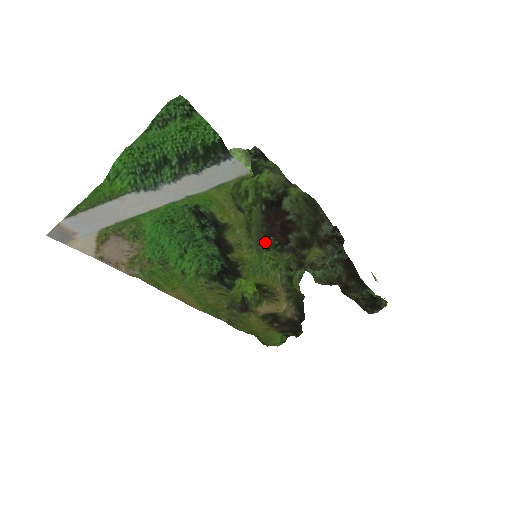
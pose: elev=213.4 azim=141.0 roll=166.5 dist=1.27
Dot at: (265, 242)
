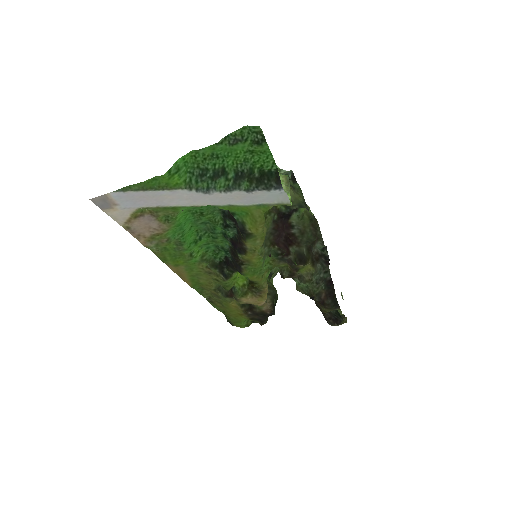
Dot at: (269, 249)
